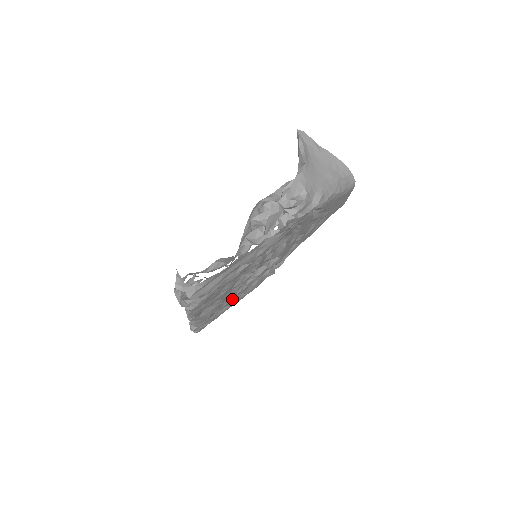
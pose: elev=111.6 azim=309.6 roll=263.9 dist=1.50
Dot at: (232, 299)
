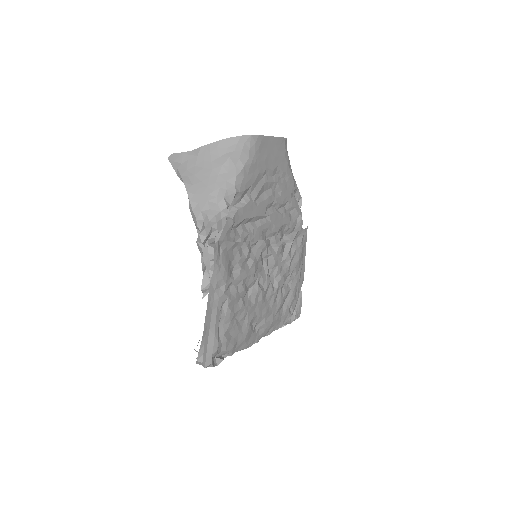
Dot at: (280, 292)
